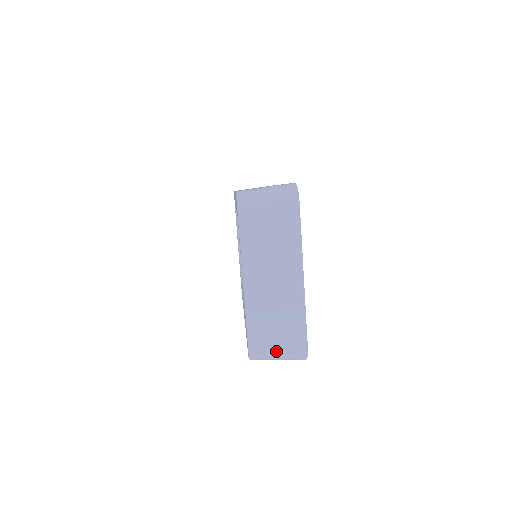
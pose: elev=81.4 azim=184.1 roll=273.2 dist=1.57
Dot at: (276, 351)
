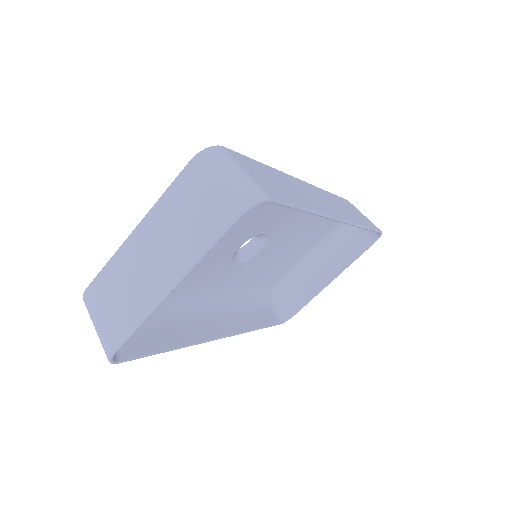
Dot at: (96, 320)
